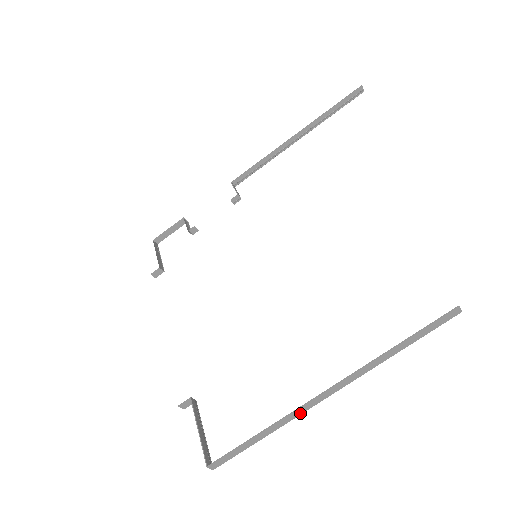
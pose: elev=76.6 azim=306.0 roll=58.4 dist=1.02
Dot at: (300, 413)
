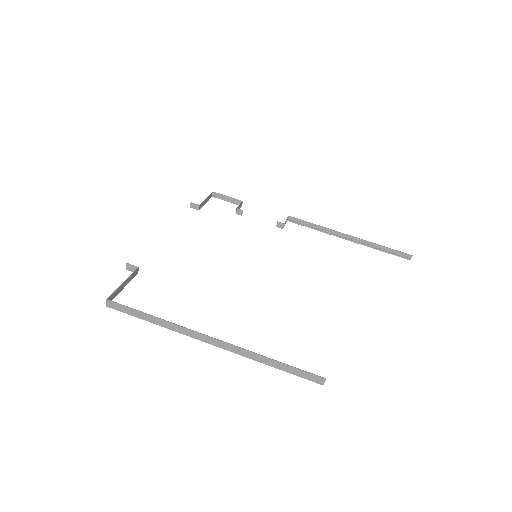
Dot at: (185, 333)
